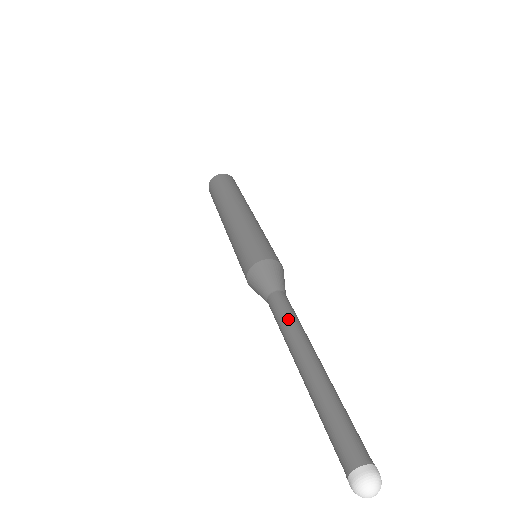
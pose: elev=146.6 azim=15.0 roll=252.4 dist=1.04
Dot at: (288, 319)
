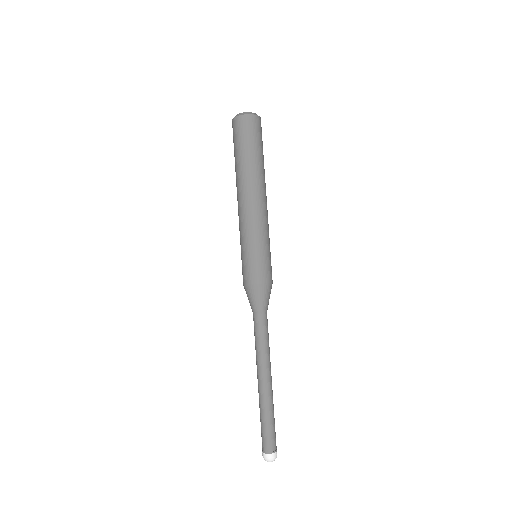
Dot at: (258, 345)
